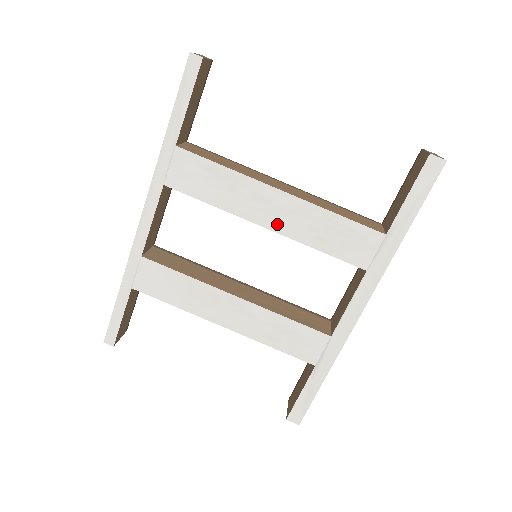
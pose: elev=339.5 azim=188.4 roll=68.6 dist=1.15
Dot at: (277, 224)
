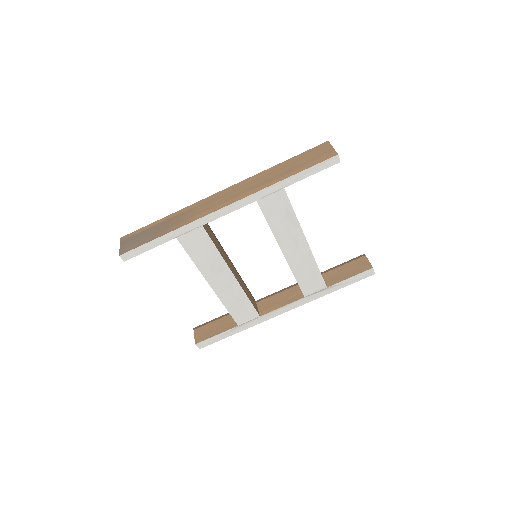
Dot at: (290, 256)
